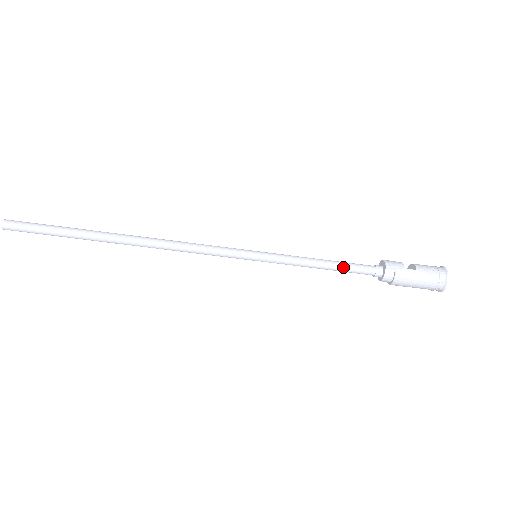
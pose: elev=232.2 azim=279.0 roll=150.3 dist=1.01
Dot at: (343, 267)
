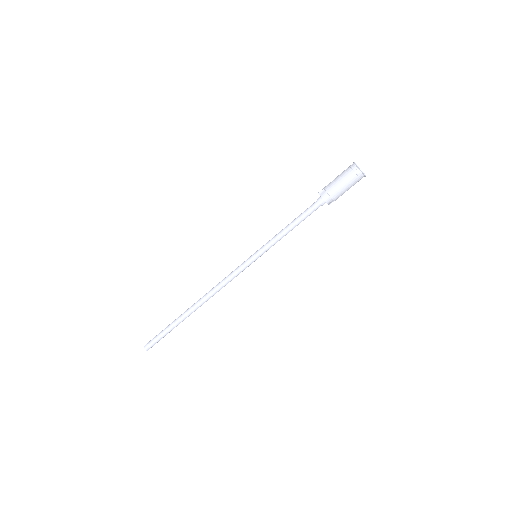
Dot at: (299, 216)
